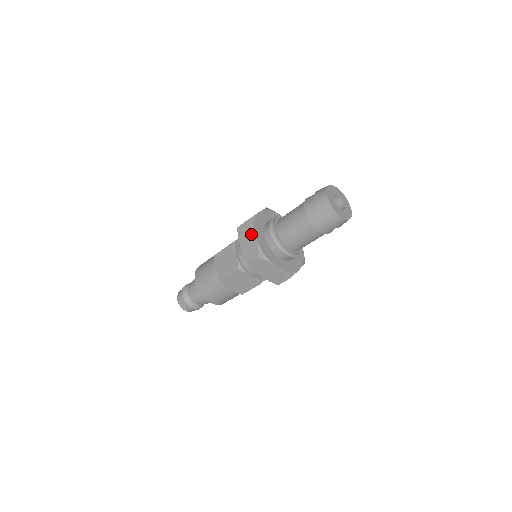
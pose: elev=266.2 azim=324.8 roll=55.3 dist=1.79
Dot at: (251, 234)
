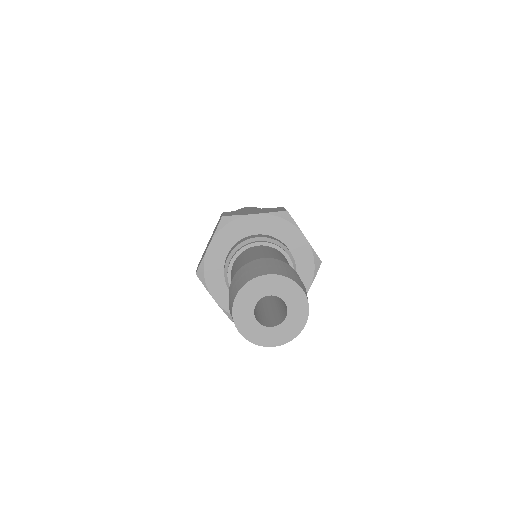
Dot at: (209, 292)
